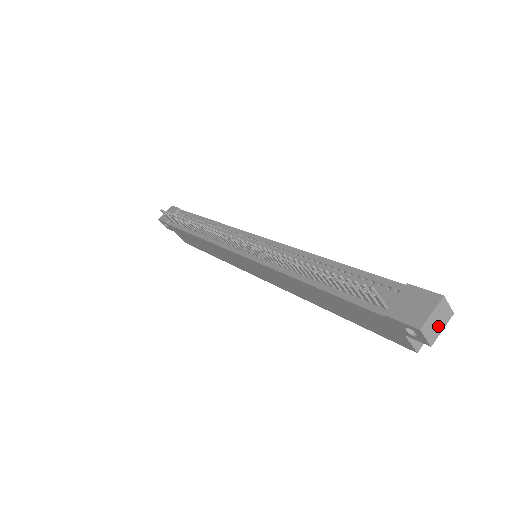
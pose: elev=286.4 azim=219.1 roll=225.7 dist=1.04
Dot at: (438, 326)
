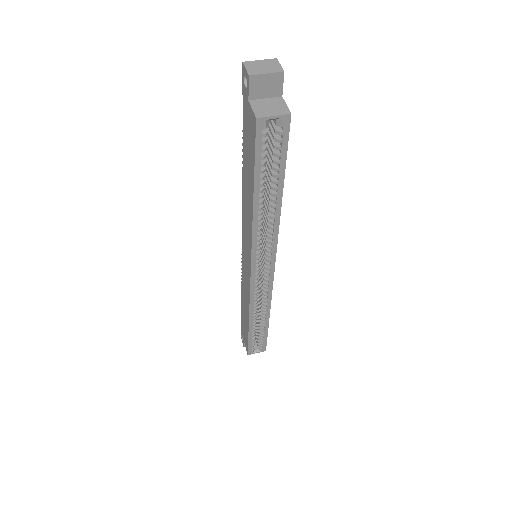
Dot at: (263, 70)
